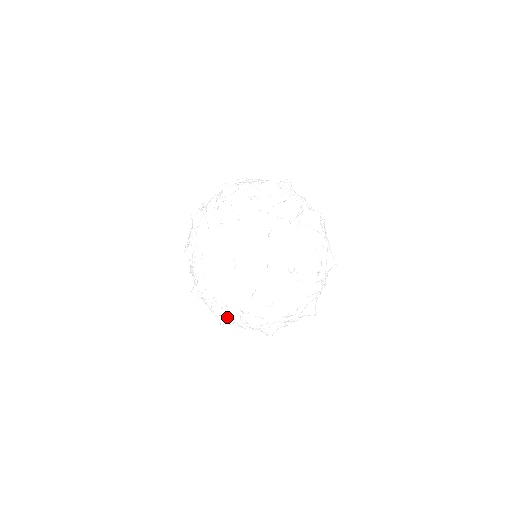
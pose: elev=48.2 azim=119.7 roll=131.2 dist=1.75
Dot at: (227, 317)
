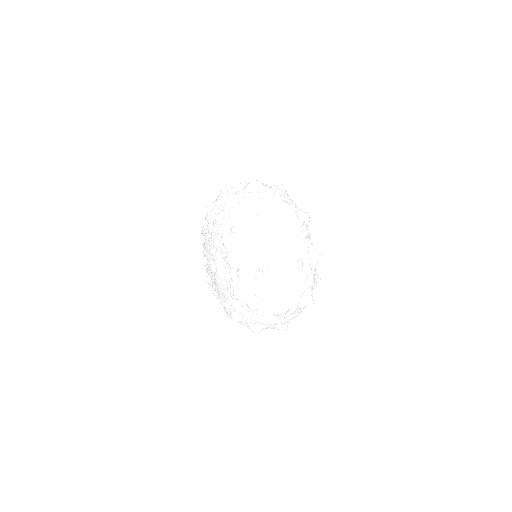
Dot at: (243, 318)
